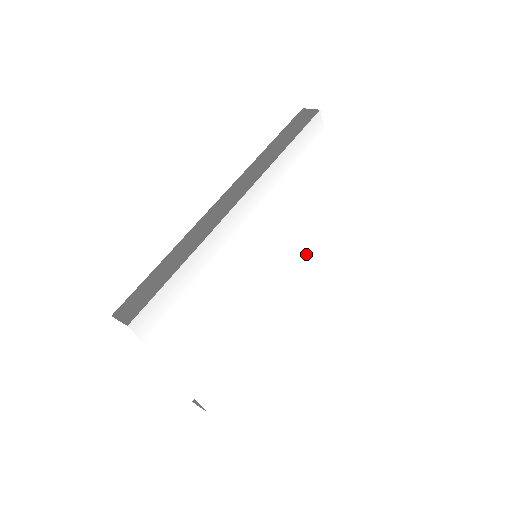
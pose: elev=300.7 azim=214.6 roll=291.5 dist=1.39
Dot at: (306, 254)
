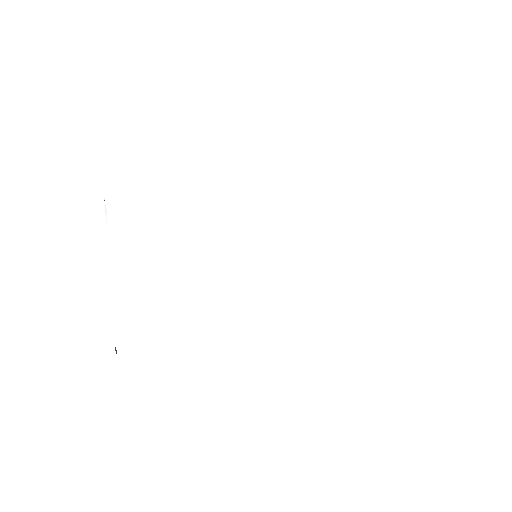
Dot at: (327, 294)
